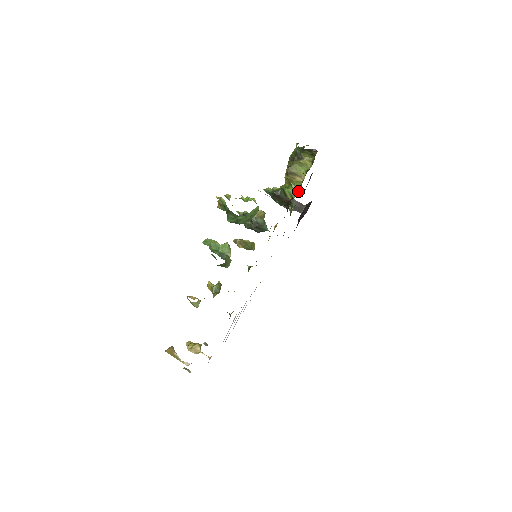
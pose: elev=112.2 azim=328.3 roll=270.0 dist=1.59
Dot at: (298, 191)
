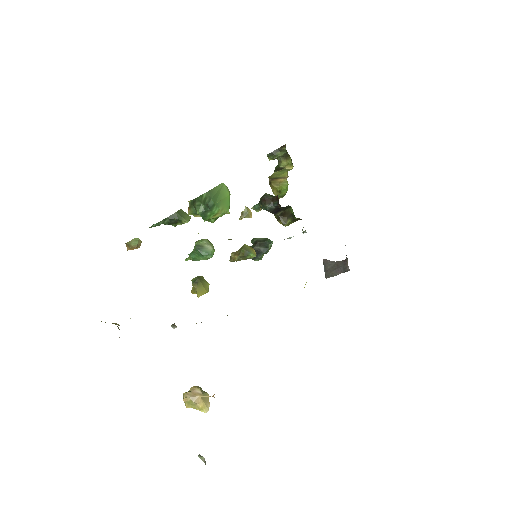
Dot at: occluded
